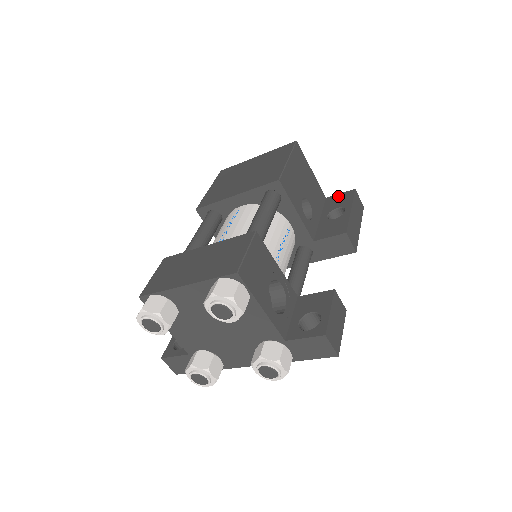
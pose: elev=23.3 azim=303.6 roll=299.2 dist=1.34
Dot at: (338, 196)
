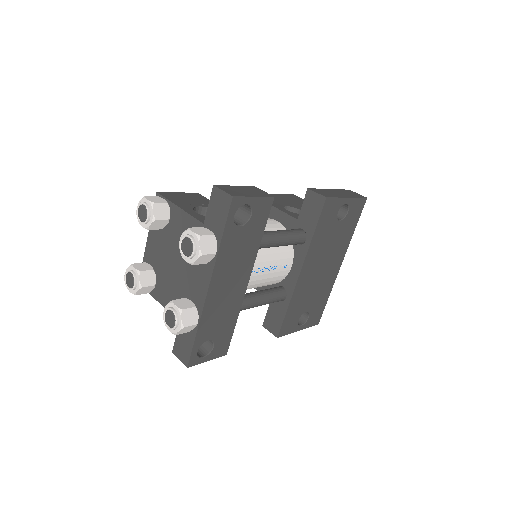
Dot at: occluded
